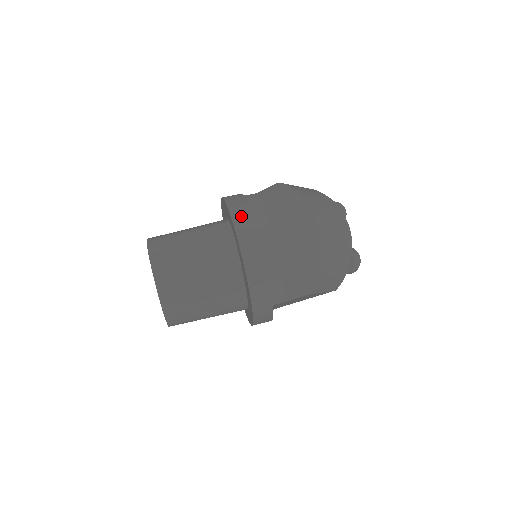
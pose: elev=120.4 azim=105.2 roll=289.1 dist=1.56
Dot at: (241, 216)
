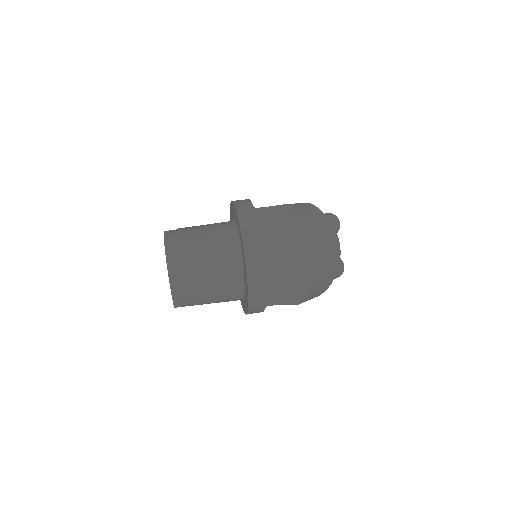
Dot at: (250, 233)
